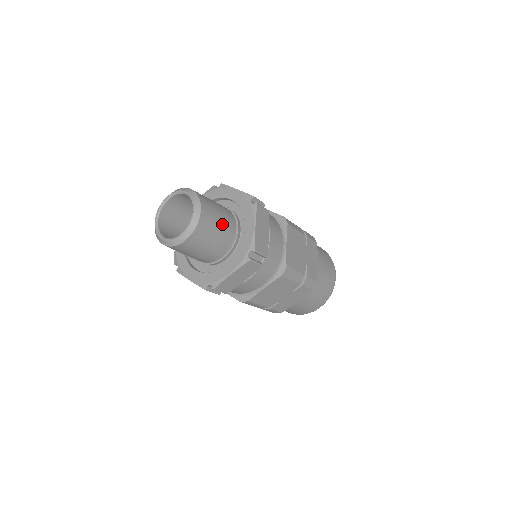
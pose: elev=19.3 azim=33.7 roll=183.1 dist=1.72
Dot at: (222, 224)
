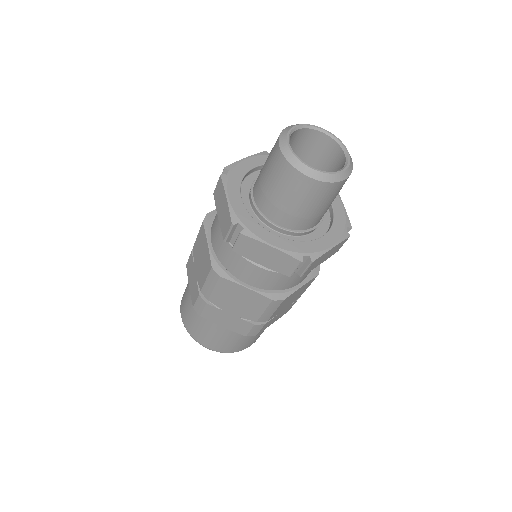
Dot at: (325, 209)
